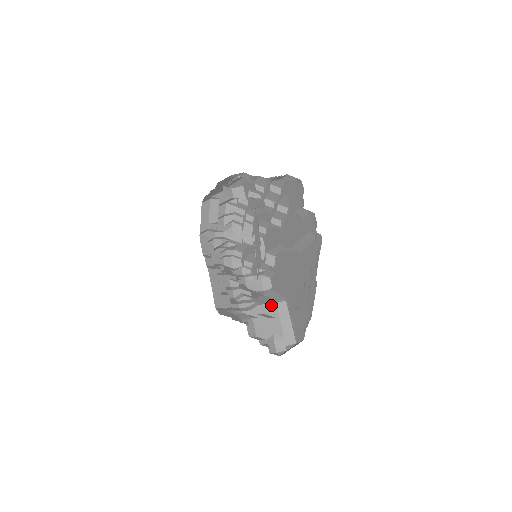
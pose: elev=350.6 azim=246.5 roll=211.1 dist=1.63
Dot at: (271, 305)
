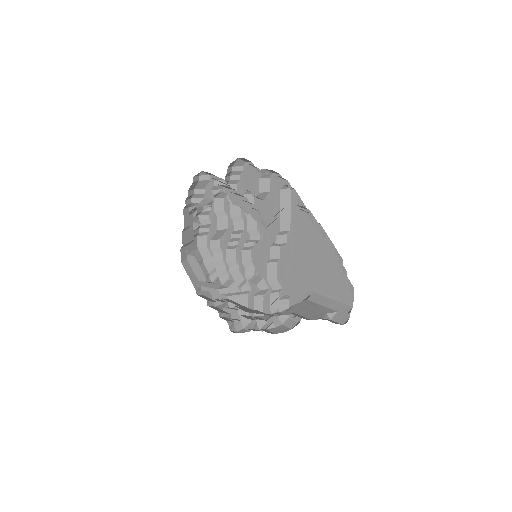
Dot at: (304, 302)
